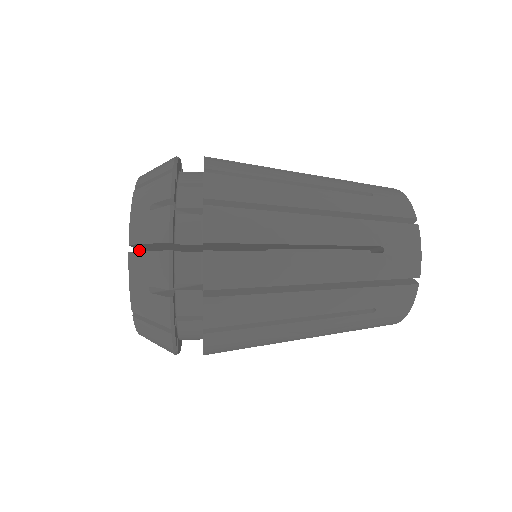
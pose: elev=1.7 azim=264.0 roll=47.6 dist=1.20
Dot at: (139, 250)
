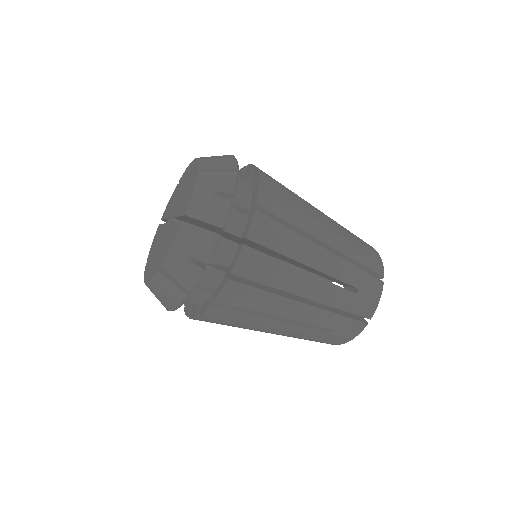
Dot at: (175, 217)
